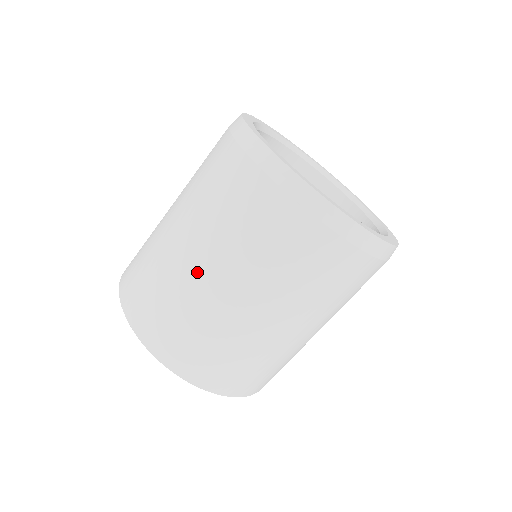
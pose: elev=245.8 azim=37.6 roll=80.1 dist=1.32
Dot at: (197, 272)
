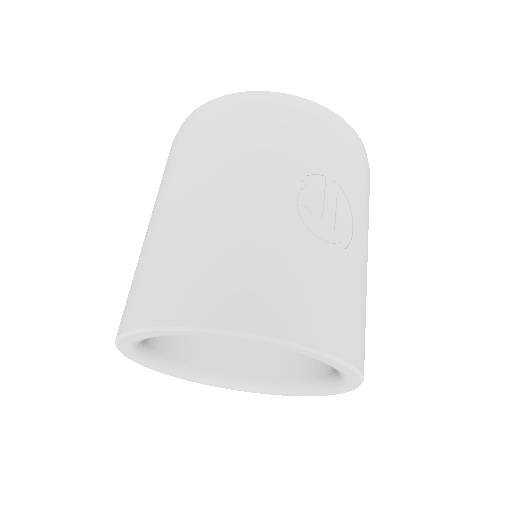
Dot at: occluded
